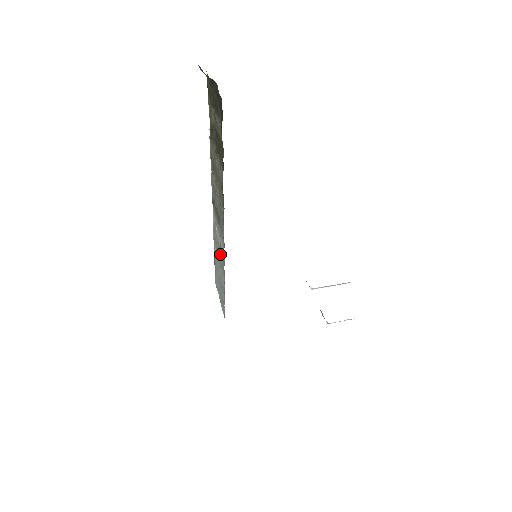
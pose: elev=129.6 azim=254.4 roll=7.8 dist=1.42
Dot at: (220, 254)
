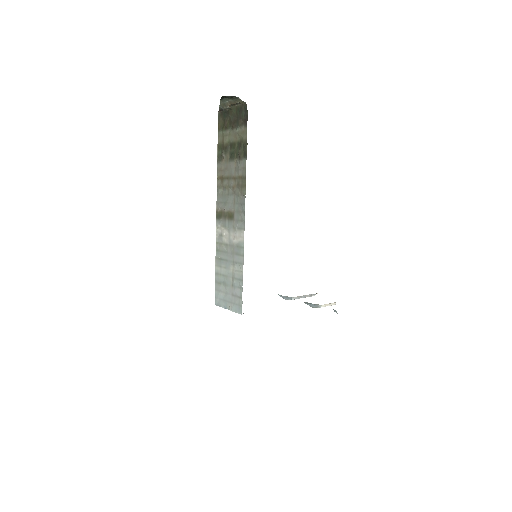
Dot at: (232, 251)
